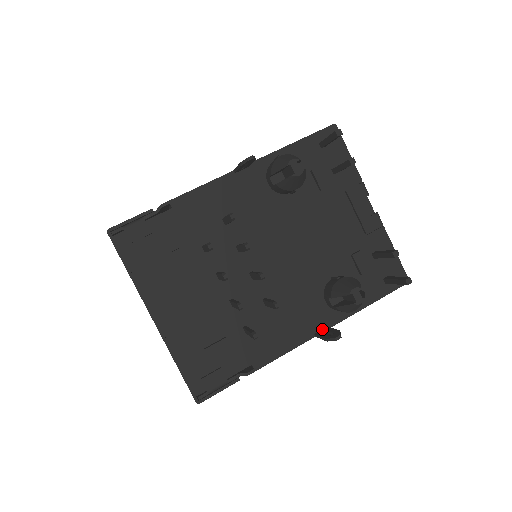
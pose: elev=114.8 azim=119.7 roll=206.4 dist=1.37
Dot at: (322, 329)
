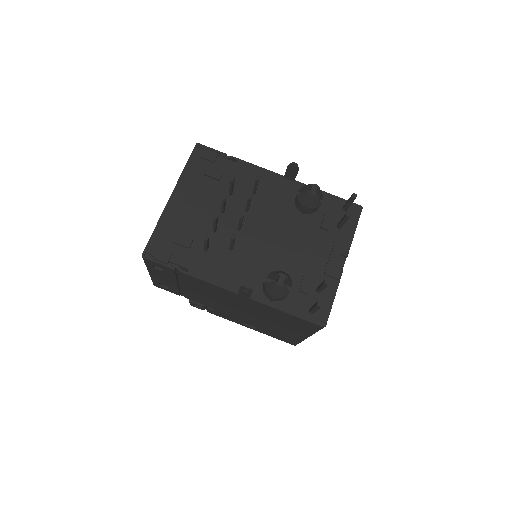
Dot at: occluded
